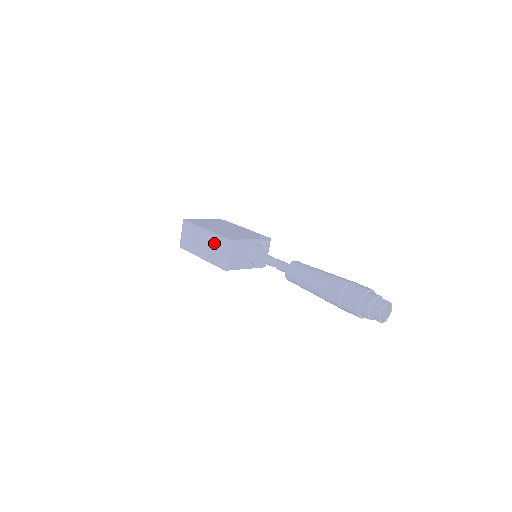
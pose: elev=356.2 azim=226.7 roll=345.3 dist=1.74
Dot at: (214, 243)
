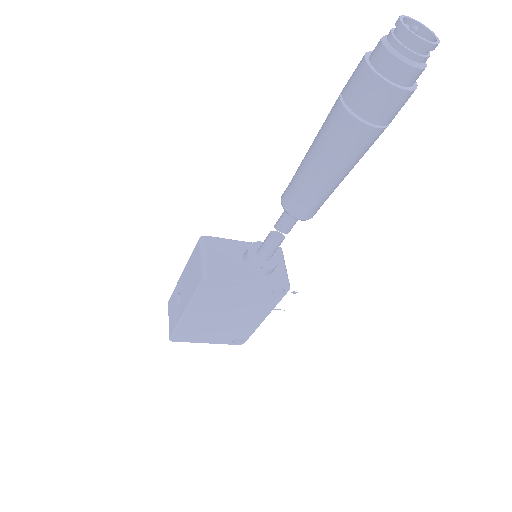
Dot at: (190, 268)
